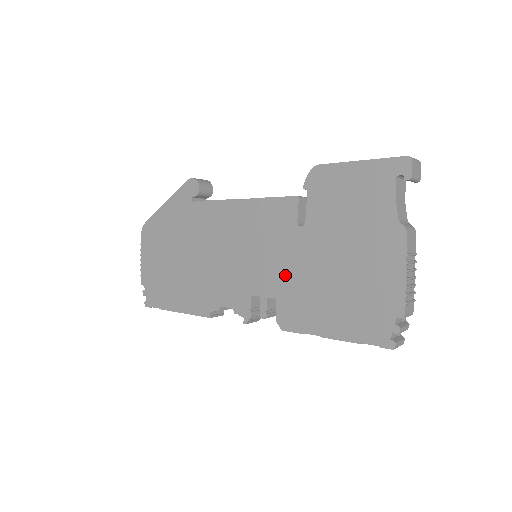
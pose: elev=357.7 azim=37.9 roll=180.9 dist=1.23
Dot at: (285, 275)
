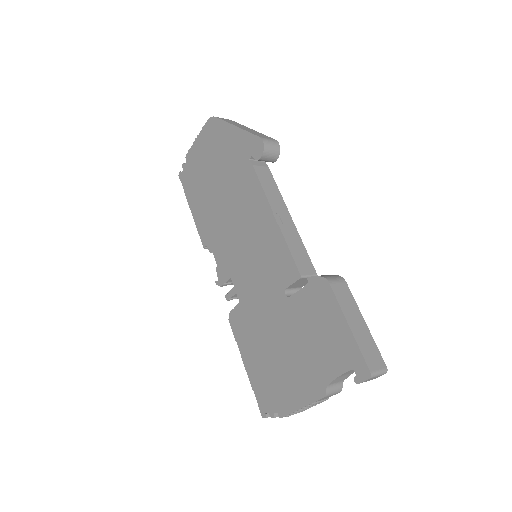
Dot at: (254, 301)
